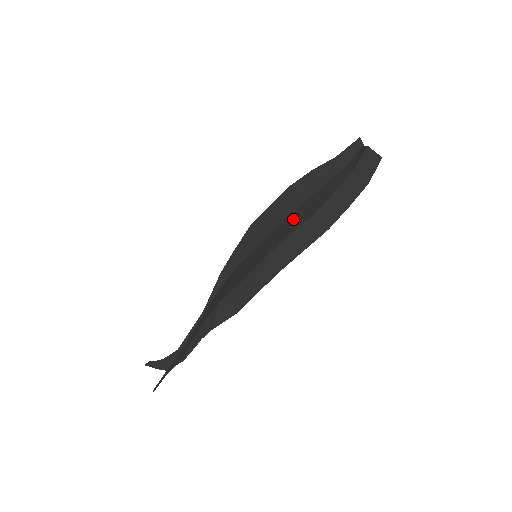
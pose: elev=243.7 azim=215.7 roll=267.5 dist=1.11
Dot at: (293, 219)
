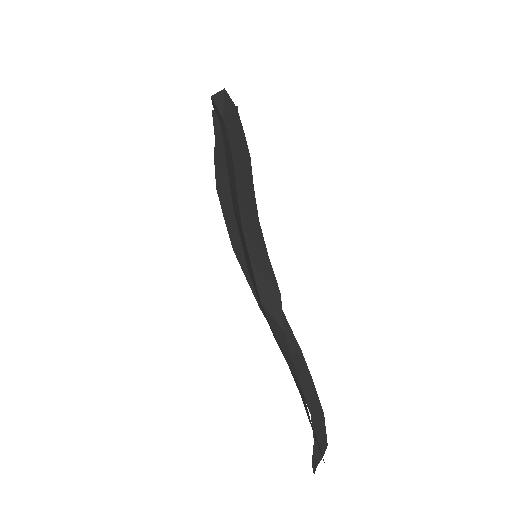
Dot at: (232, 190)
